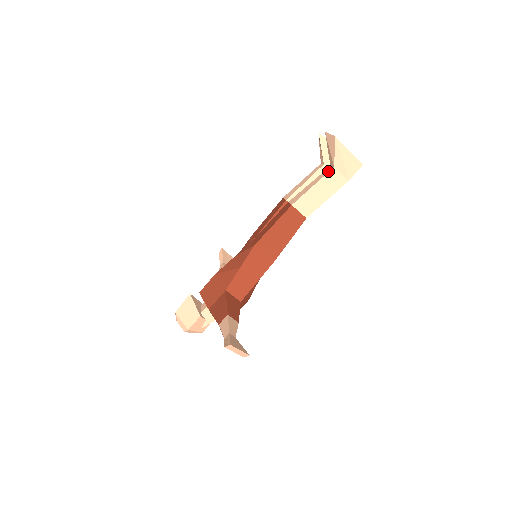
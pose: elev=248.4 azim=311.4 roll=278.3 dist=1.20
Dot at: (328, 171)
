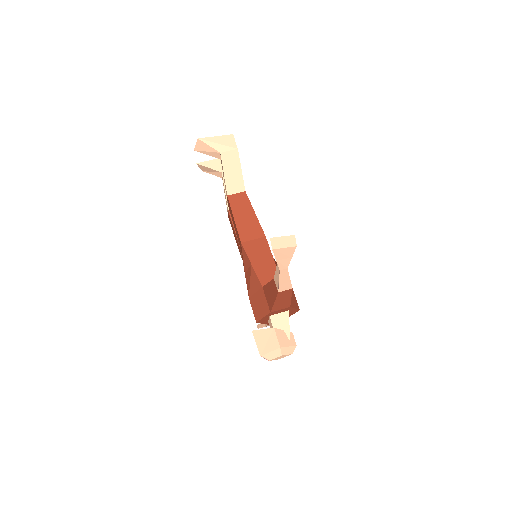
Dot at: (221, 159)
